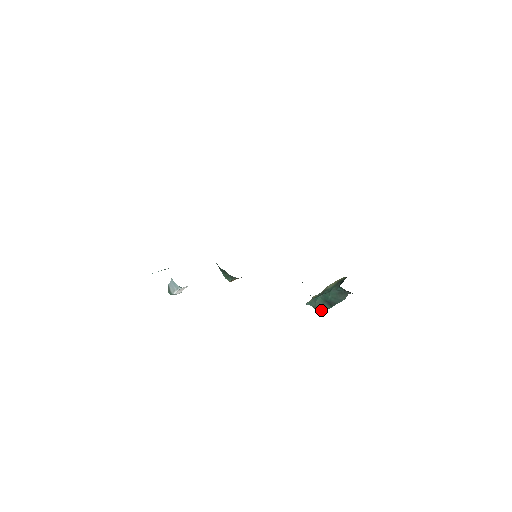
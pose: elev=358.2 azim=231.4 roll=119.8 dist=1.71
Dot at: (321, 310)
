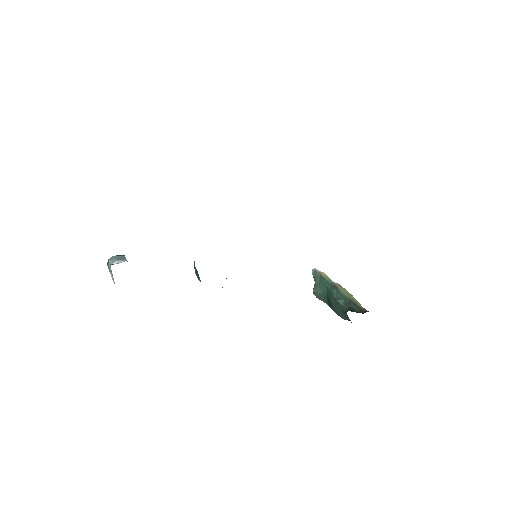
Dot at: (318, 296)
